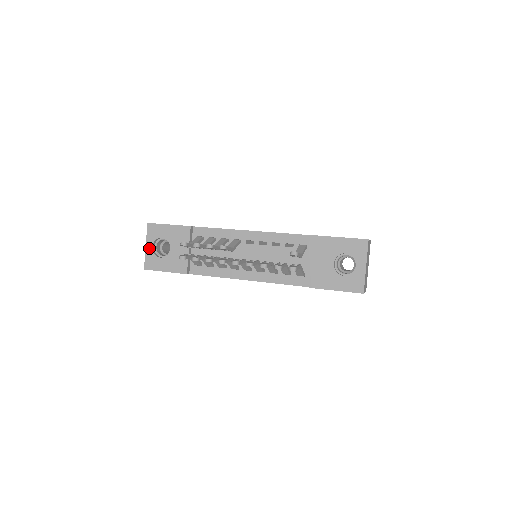
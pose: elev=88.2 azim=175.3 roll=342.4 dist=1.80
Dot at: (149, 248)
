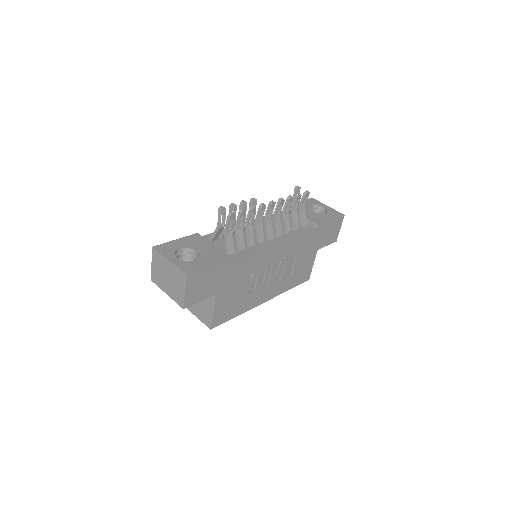
Dot at: (174, 260)
